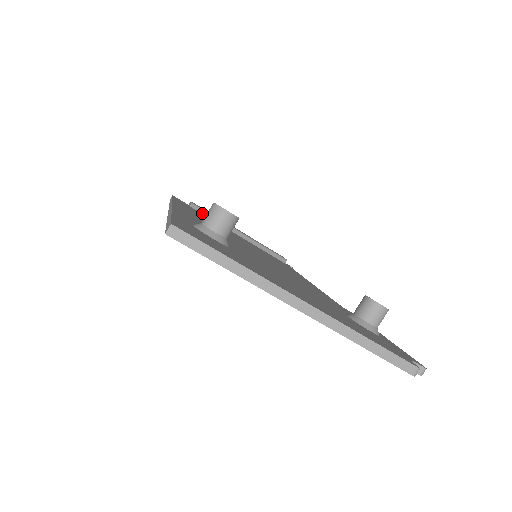
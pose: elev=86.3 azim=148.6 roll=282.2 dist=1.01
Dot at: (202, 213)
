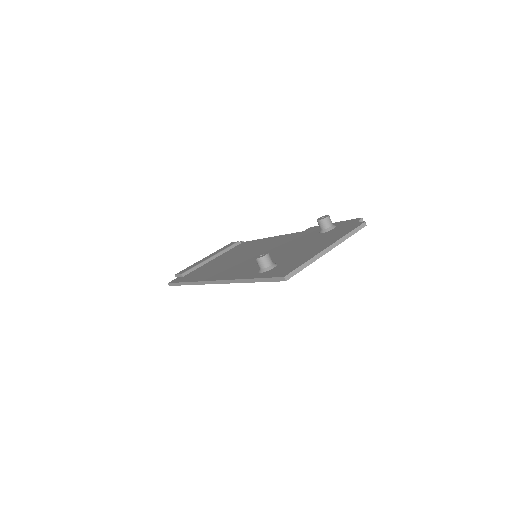
Dot at: (190, 272)
